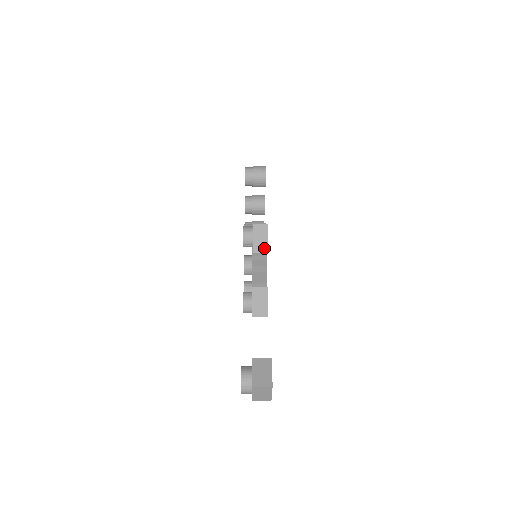
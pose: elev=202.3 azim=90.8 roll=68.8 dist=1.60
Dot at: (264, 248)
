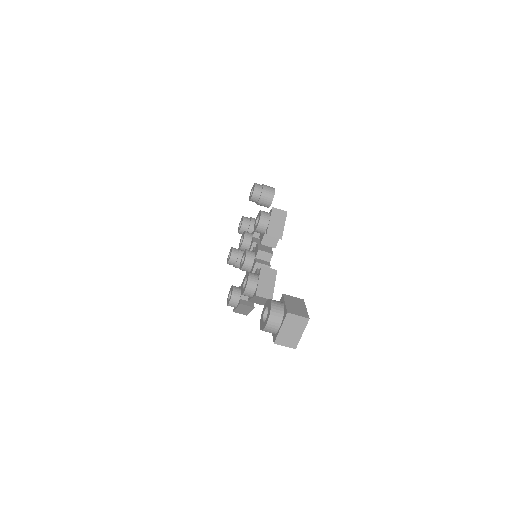
Dot at: (279, 233)
